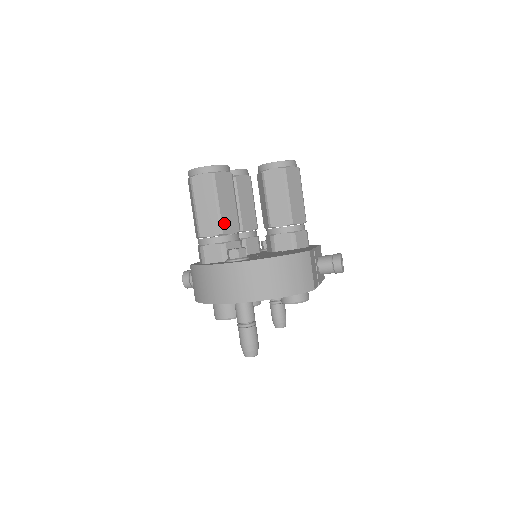
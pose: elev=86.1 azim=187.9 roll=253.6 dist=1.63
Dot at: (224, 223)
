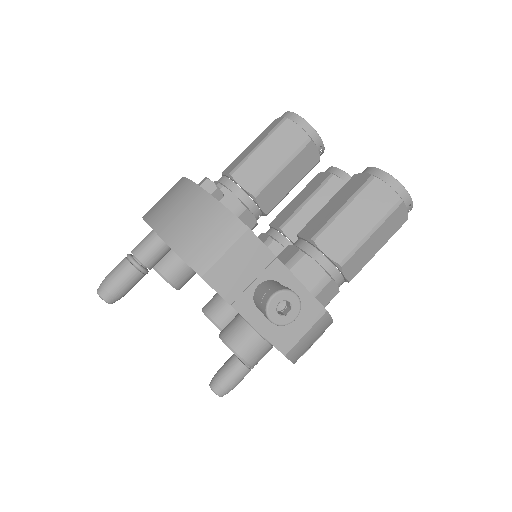
Dot at: (244, 168)
